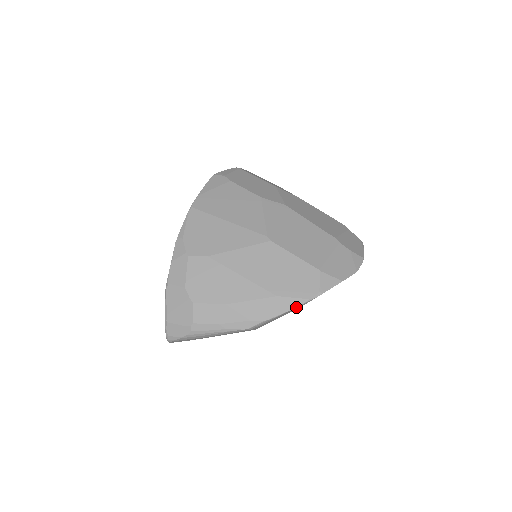
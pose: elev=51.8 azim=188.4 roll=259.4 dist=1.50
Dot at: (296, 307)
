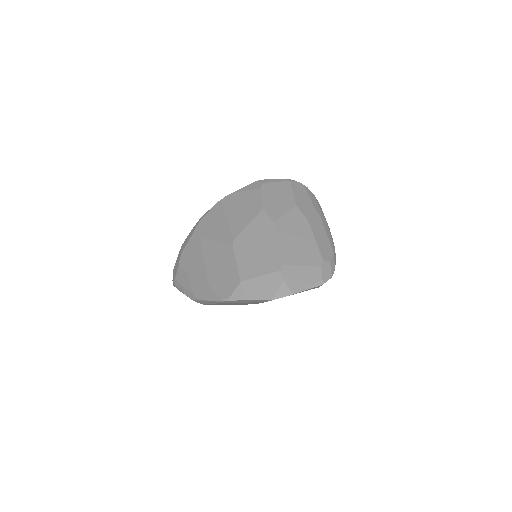
Dot at: (214, 300)
